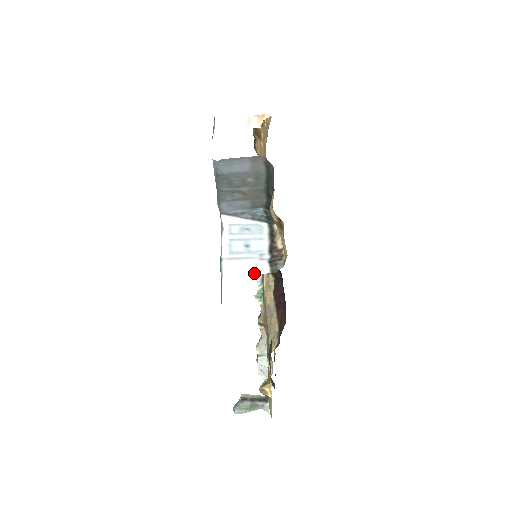
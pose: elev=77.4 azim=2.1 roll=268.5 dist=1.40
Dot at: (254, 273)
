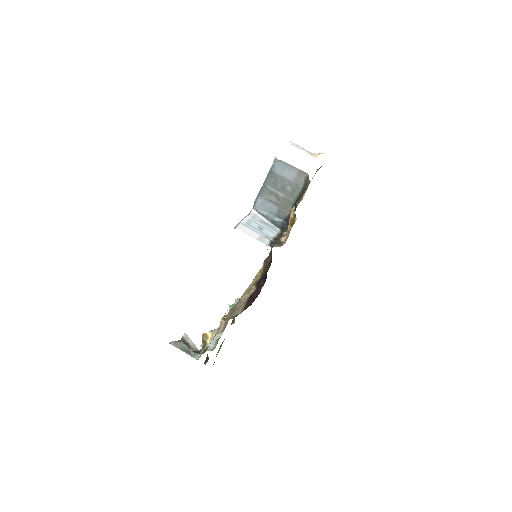
Dot at: (257, 239)
